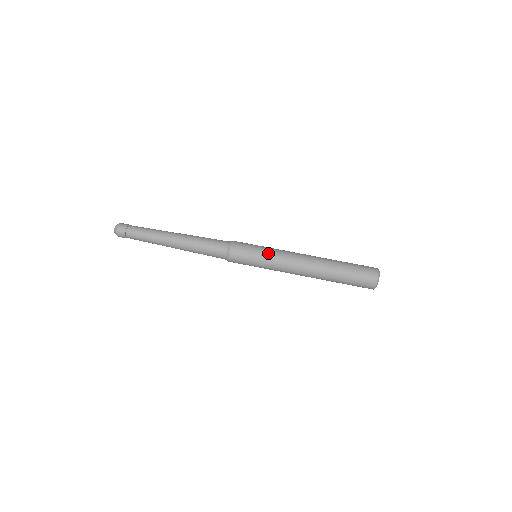
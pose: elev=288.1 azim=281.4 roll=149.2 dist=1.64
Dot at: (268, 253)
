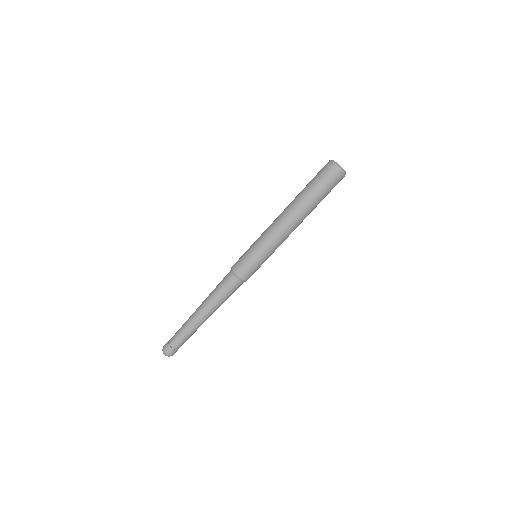
Dot at: (257, 243)
